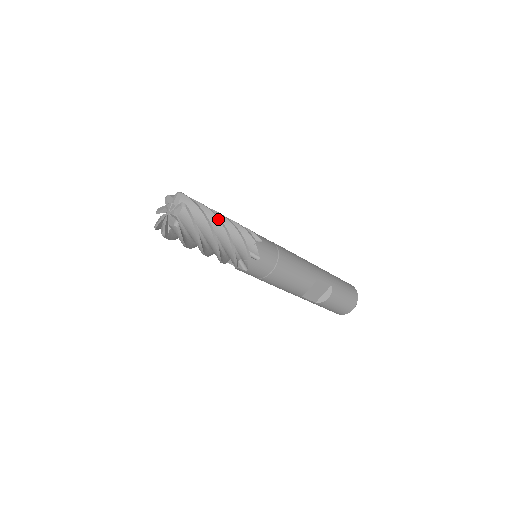
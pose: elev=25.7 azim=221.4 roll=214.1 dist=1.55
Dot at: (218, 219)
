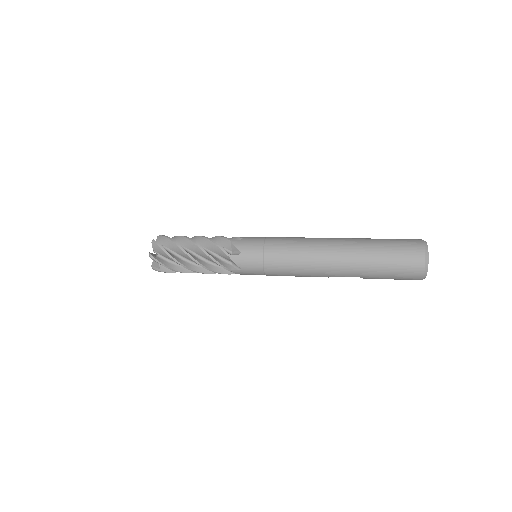
Dot at: (186, 268)
